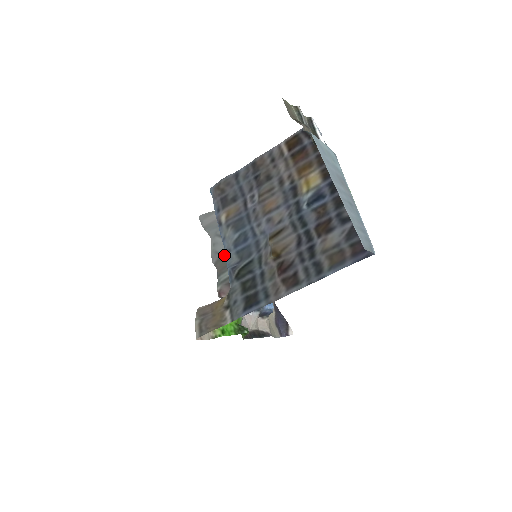
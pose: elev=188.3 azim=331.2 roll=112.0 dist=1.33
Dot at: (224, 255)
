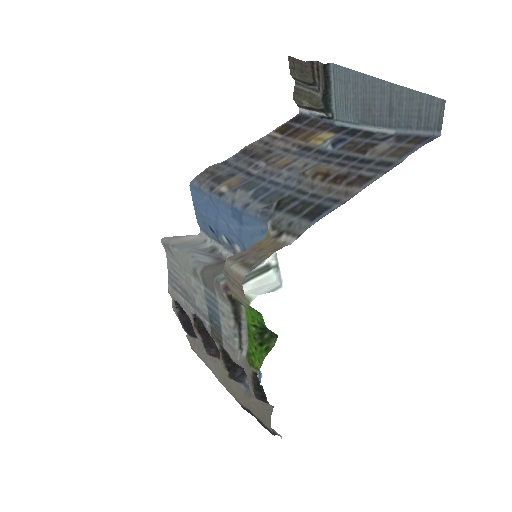
Dot at: (211, 264)
